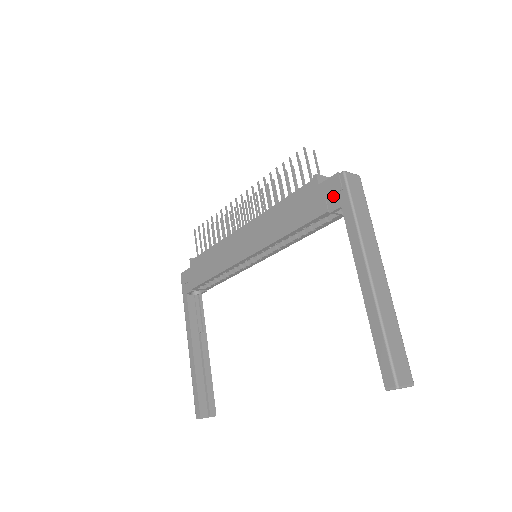
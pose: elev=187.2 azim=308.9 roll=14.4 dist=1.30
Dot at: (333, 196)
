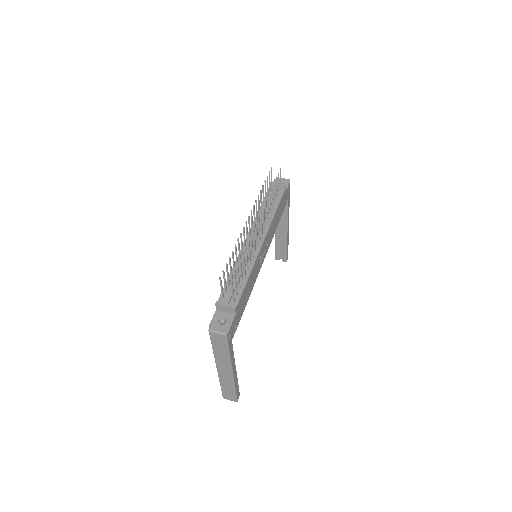
Dot at: occluded
